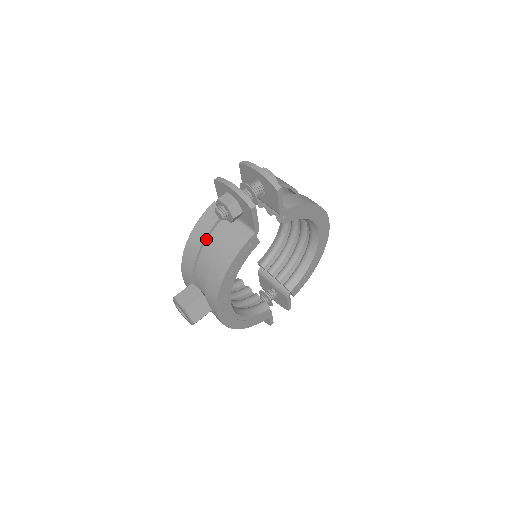
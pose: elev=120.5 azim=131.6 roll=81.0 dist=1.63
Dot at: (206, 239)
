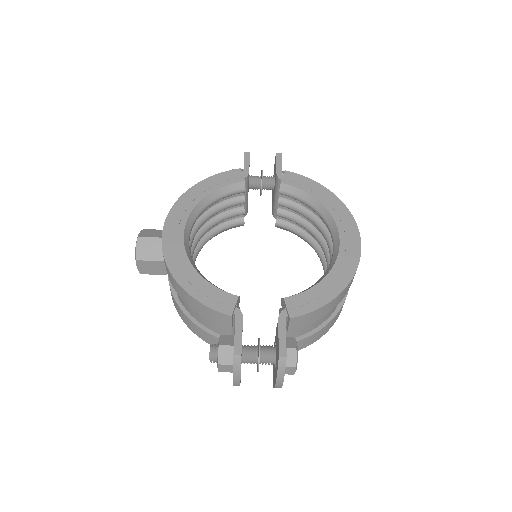
Dot at: occluded
